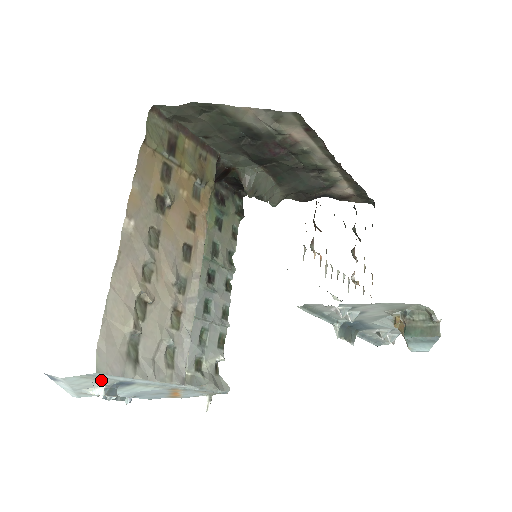
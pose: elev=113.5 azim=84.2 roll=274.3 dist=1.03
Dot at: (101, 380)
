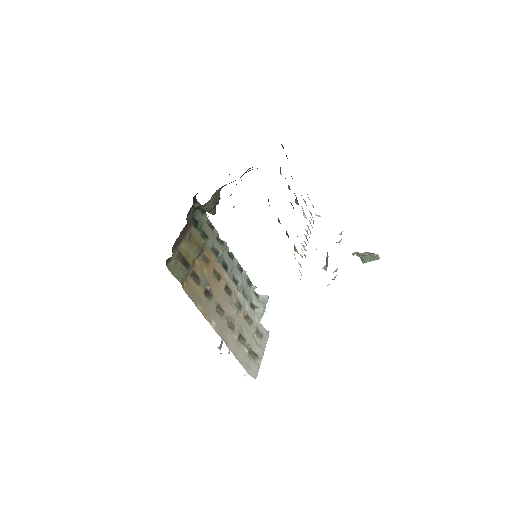
Dot at: occluded
